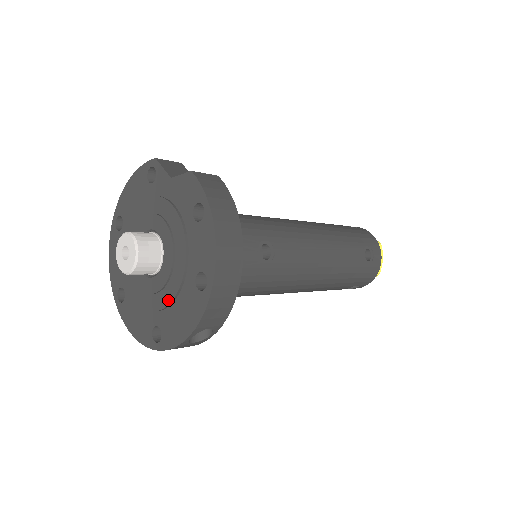
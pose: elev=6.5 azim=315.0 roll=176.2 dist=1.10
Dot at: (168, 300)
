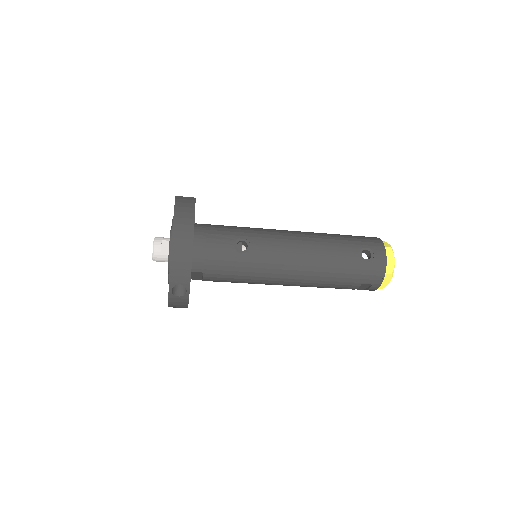
Dot at: occluded
